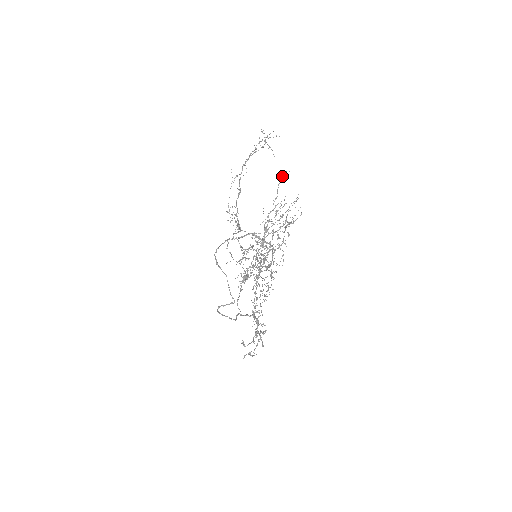
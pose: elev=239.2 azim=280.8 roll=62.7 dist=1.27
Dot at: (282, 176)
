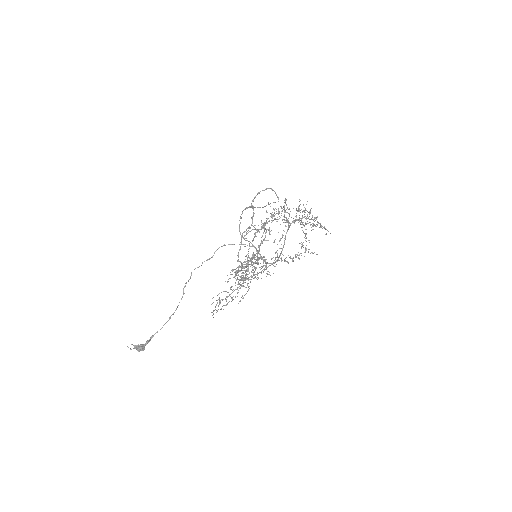
Dot at: occluded
